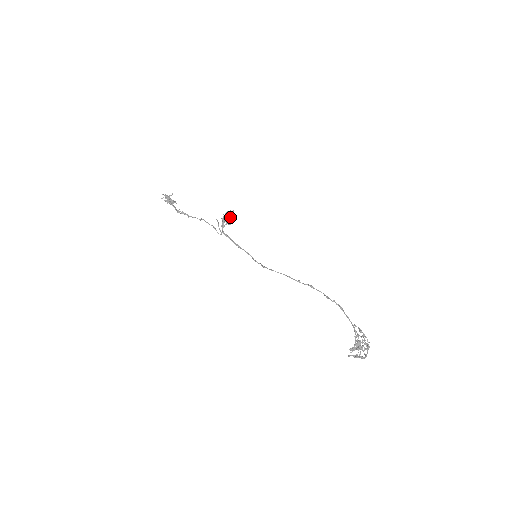
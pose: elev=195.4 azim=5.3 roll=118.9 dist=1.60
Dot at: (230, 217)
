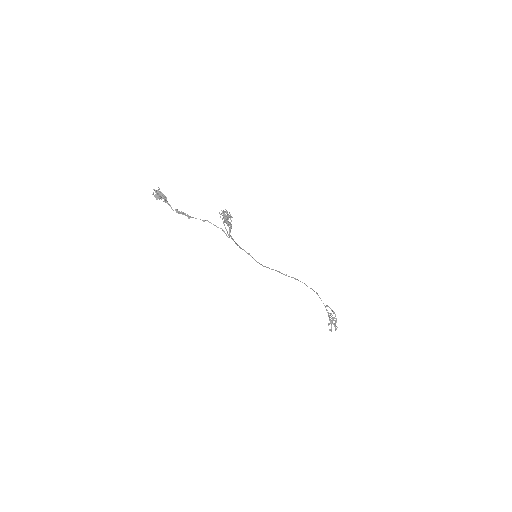
Dot at: (228, 217)
